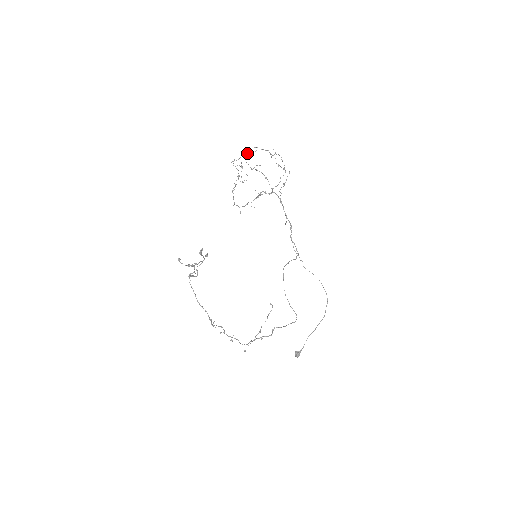
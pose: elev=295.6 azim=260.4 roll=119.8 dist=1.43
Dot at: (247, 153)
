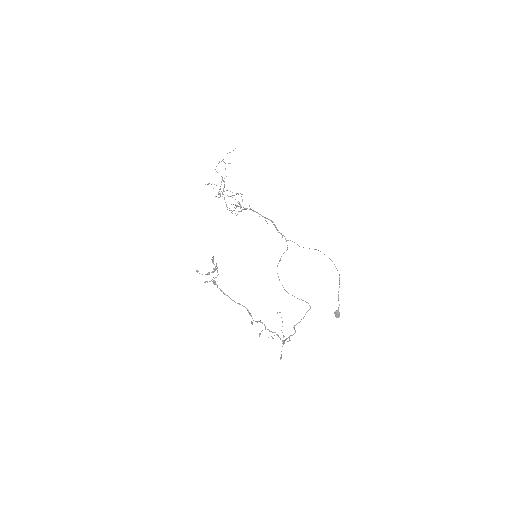
Dot at: (229, 152)
